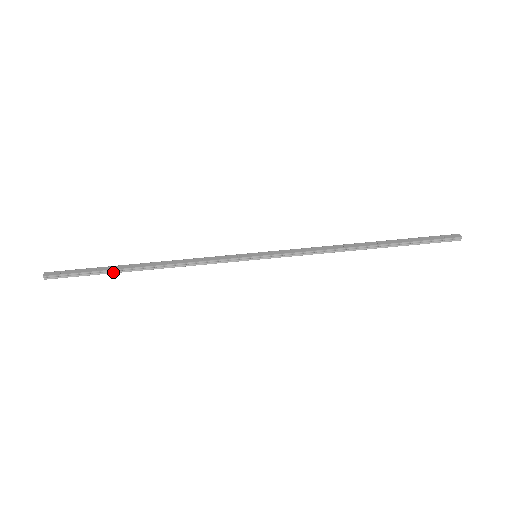
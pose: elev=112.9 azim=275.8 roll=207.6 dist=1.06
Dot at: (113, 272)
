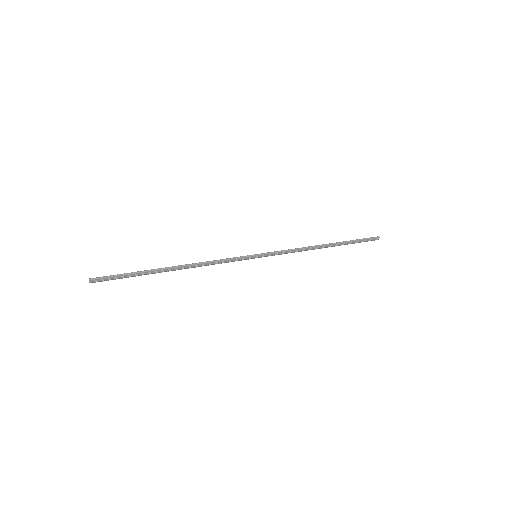
Dot at: (150, 273)
